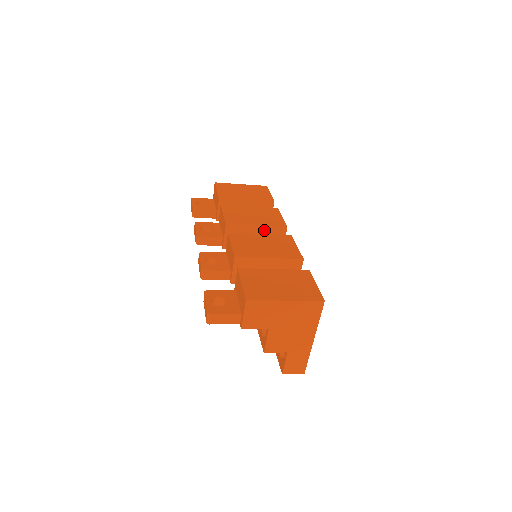
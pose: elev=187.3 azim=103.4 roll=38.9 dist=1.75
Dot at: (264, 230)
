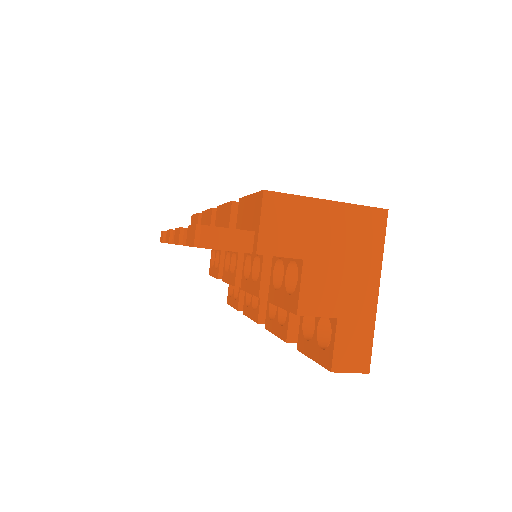
Dot at: occluded
